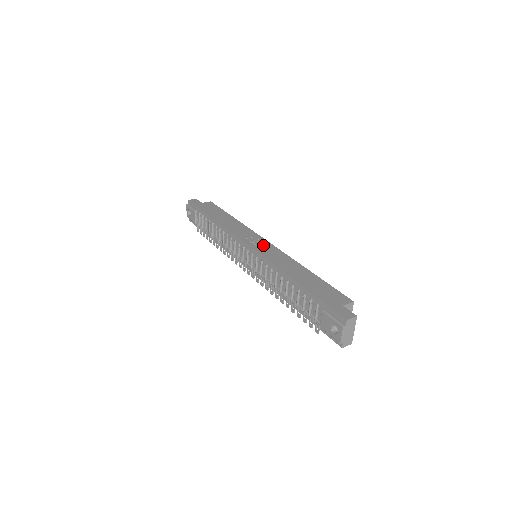
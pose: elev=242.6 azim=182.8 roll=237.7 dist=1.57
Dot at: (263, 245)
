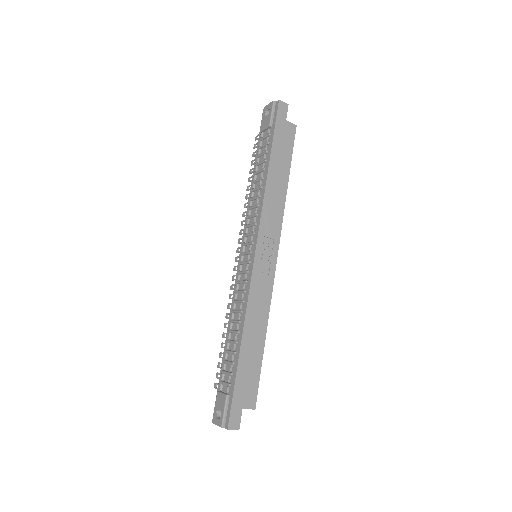
Dot at: (268, 261)
